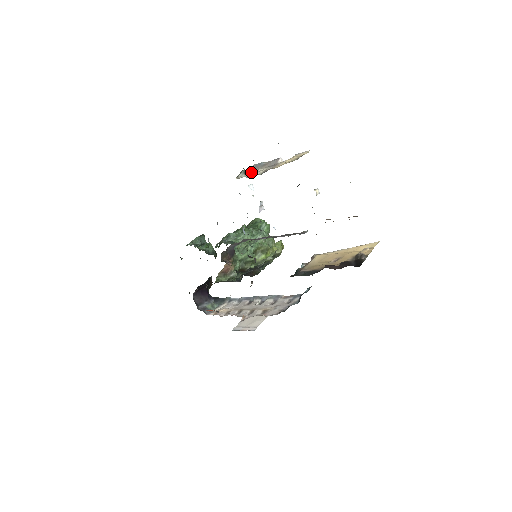
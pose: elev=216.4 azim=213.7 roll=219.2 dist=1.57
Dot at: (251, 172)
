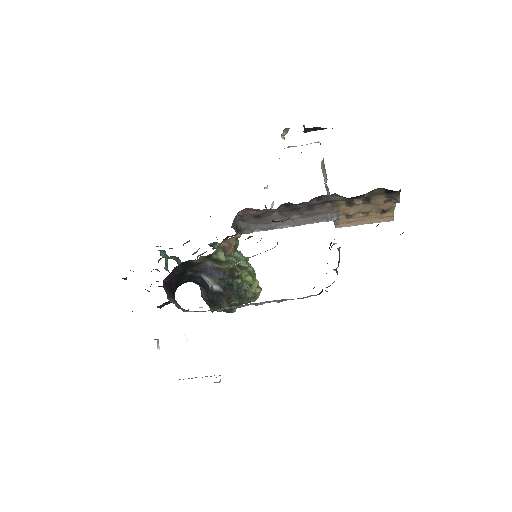
Dot at: occluded
